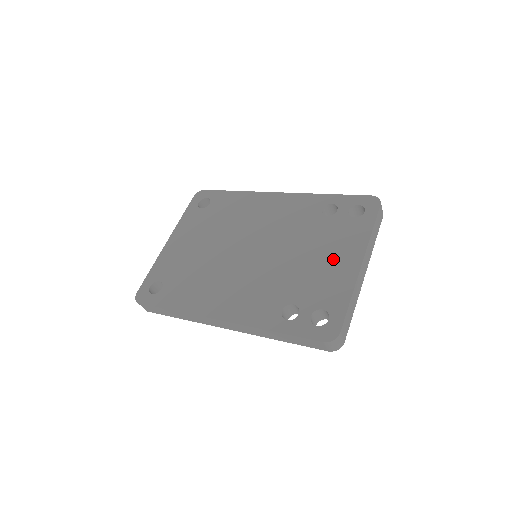
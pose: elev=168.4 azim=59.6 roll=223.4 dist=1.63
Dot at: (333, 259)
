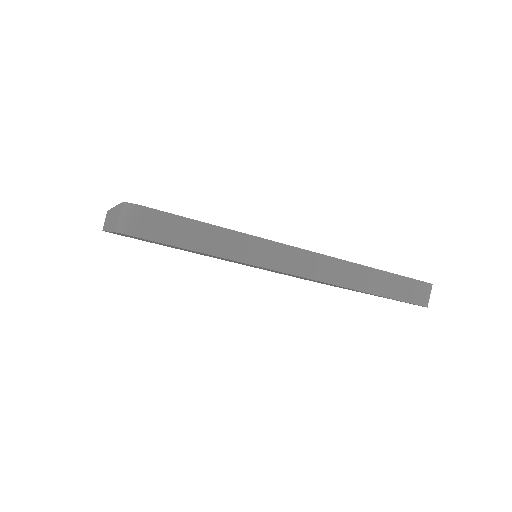
Dot at: occluded
